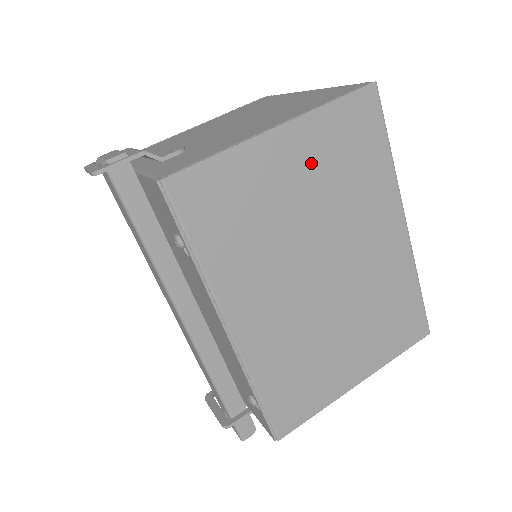
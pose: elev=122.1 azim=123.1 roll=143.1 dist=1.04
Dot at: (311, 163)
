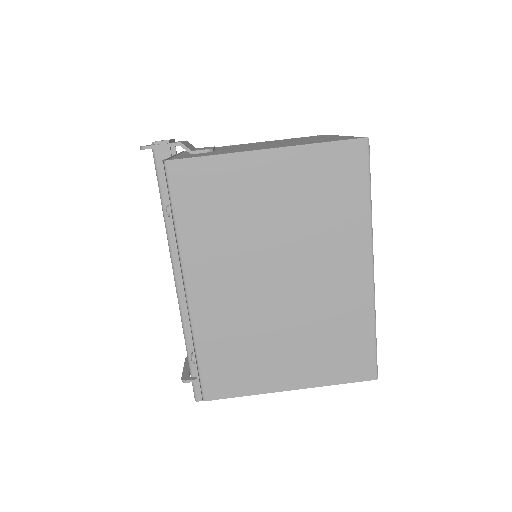
Dot at: (289, 186)
